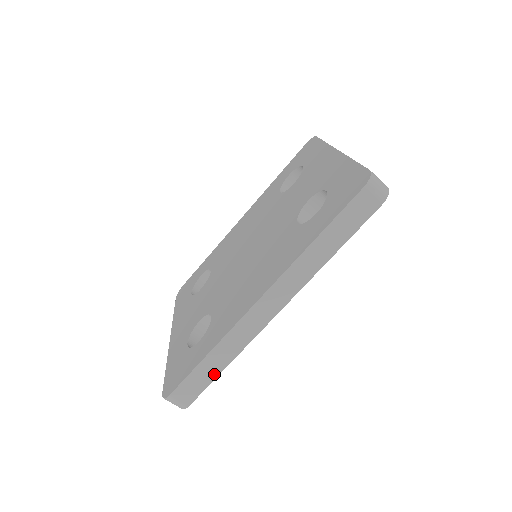
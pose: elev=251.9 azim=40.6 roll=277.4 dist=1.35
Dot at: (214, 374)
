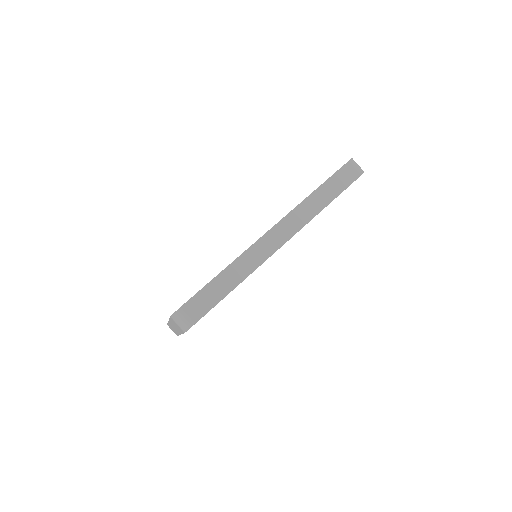
Dot at: (225, 292)
